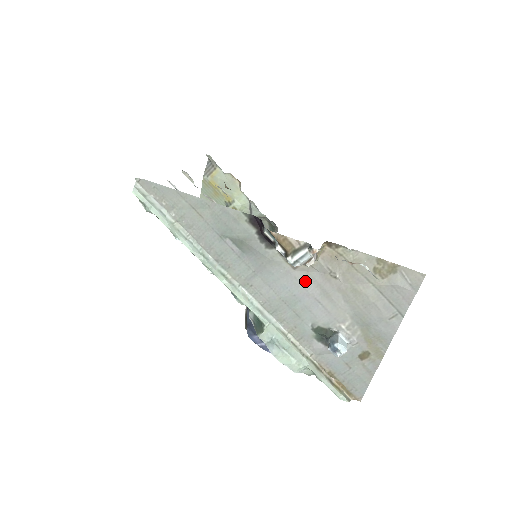
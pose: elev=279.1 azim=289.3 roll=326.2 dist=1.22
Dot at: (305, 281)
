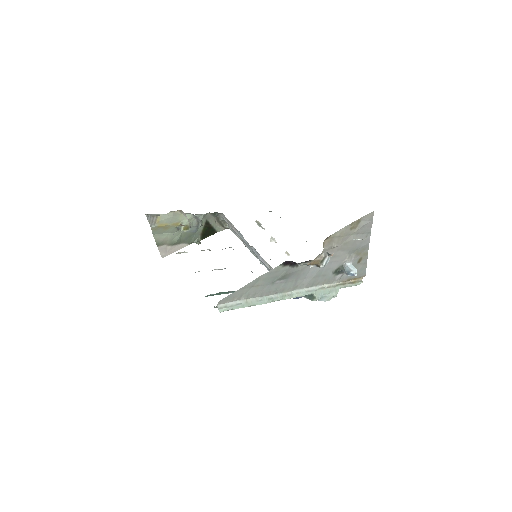
Dot at: occluded
